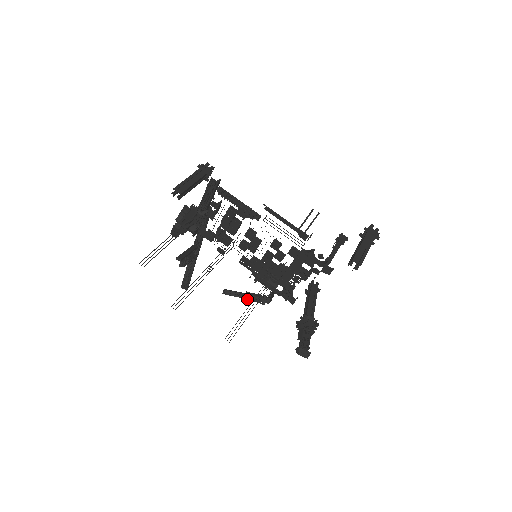
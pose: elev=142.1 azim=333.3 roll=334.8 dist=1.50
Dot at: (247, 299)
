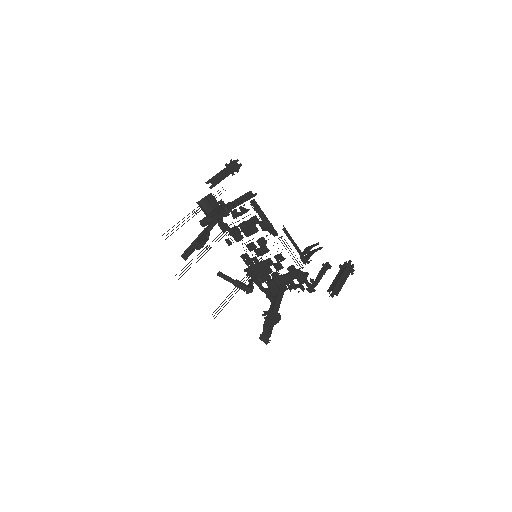
Dot at: (235, 285)
